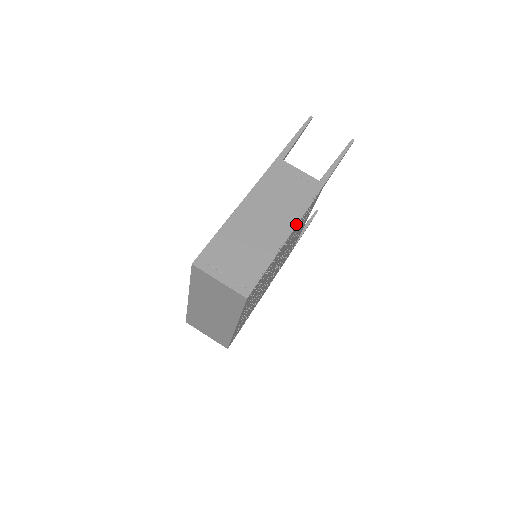
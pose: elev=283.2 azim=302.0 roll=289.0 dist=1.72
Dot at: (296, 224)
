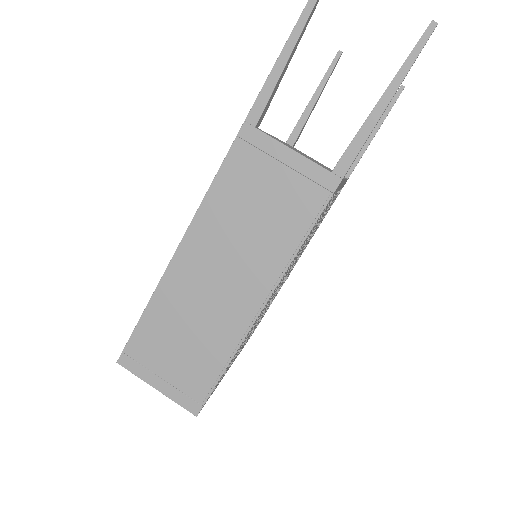
Dot at: (276, 283)
